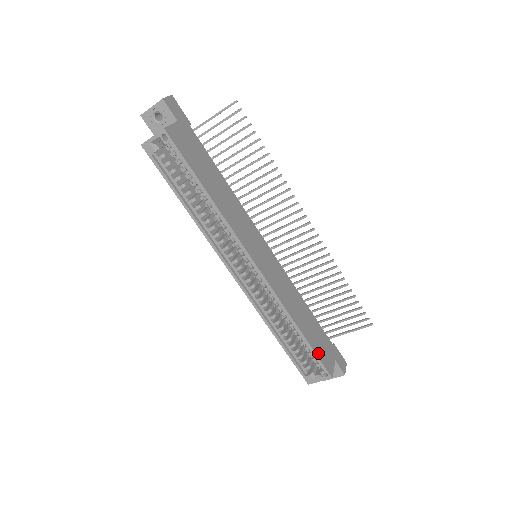
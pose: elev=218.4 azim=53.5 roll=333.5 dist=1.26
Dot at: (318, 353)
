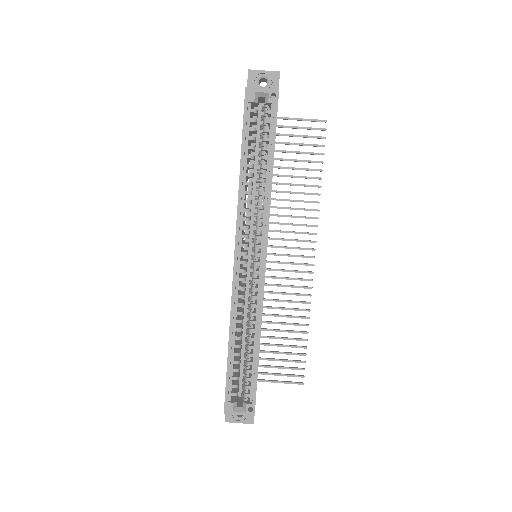
Dot at: occluded
